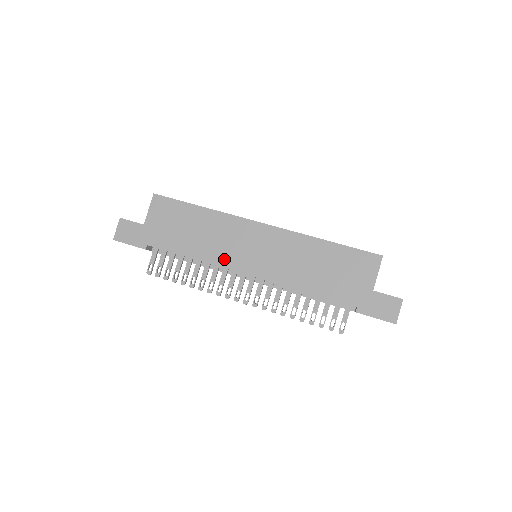
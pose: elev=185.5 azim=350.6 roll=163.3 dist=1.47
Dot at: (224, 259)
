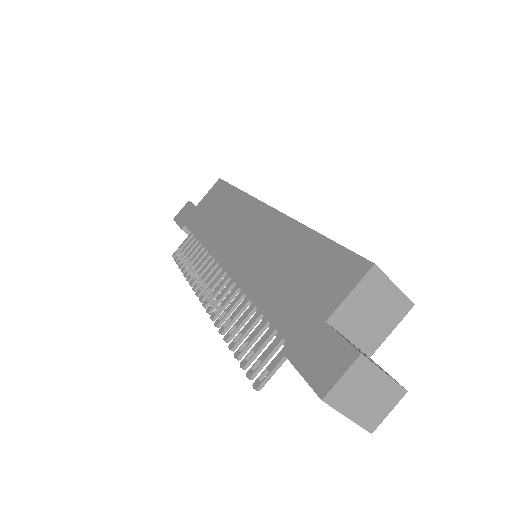
Dot at: (217, 245)
